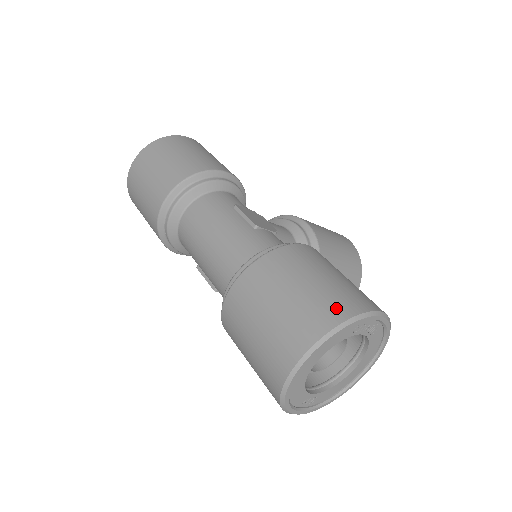
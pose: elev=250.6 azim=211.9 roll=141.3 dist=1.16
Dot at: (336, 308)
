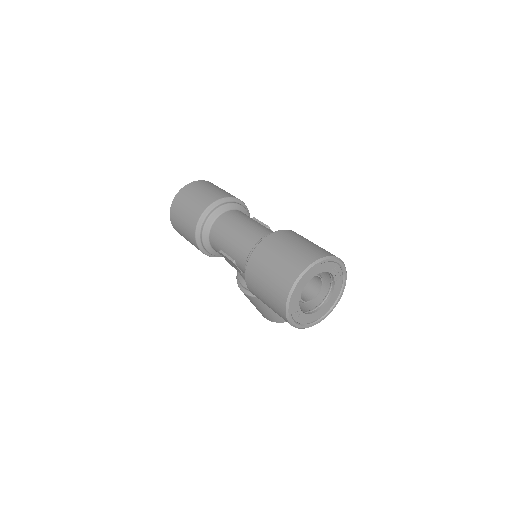
Dot at: (324, 252)
